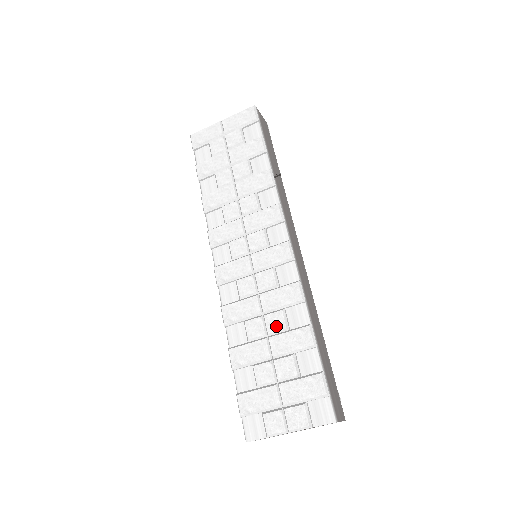
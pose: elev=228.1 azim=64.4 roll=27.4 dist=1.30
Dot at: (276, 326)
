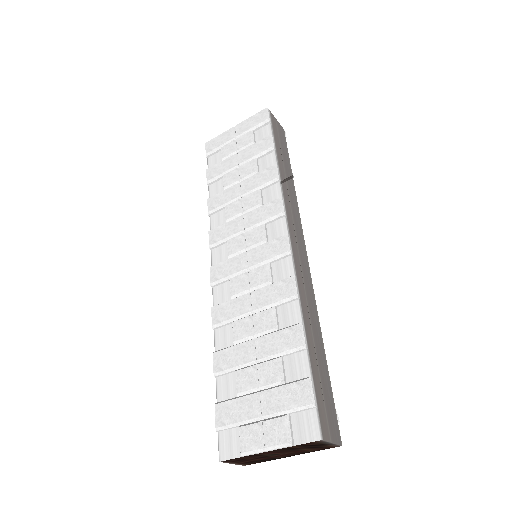
Dot at: (264, 326)
